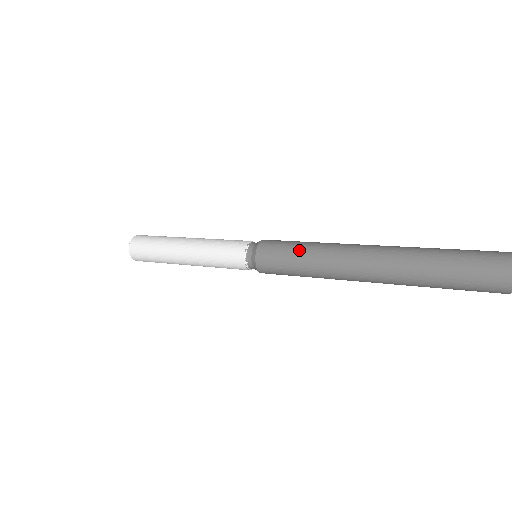
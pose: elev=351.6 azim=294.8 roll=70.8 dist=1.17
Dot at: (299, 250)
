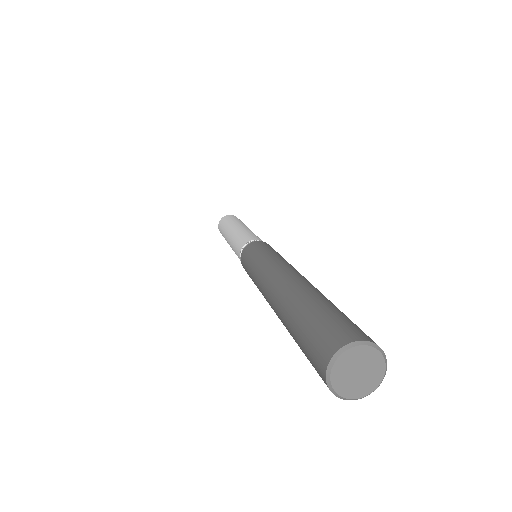
Dot at: (260, 255)
